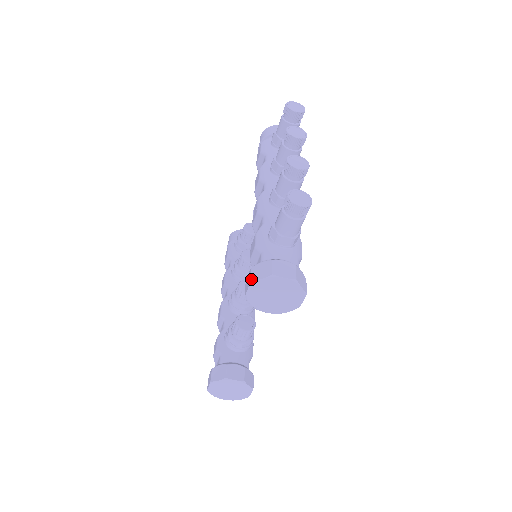
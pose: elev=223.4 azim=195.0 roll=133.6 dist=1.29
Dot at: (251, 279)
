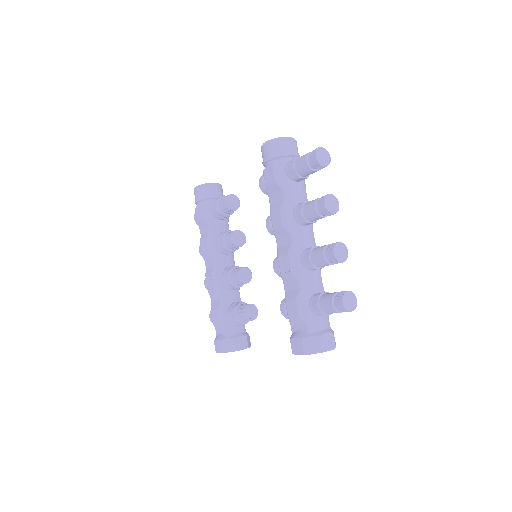
Dot at: (304, 352)
